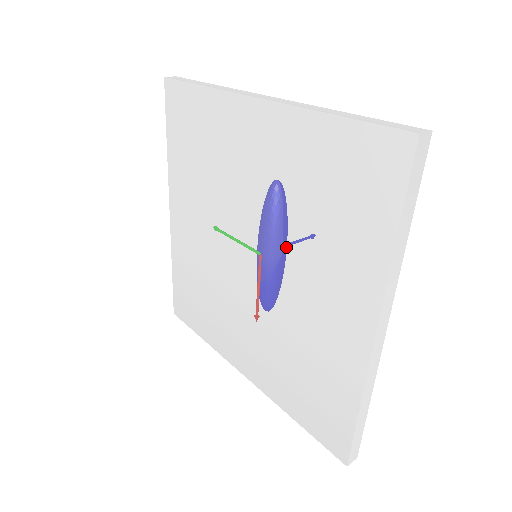
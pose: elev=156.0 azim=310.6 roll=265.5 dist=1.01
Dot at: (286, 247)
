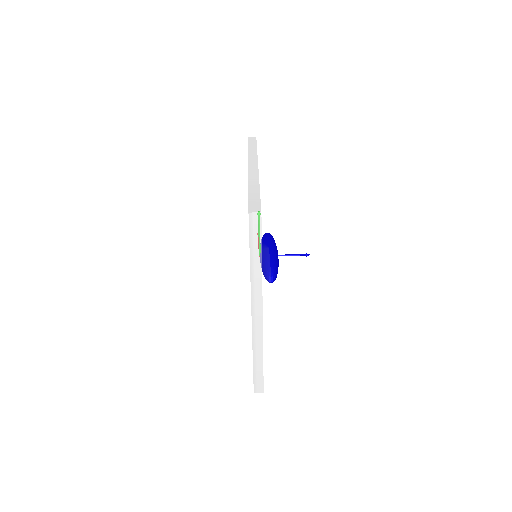
Dot at: occluded
